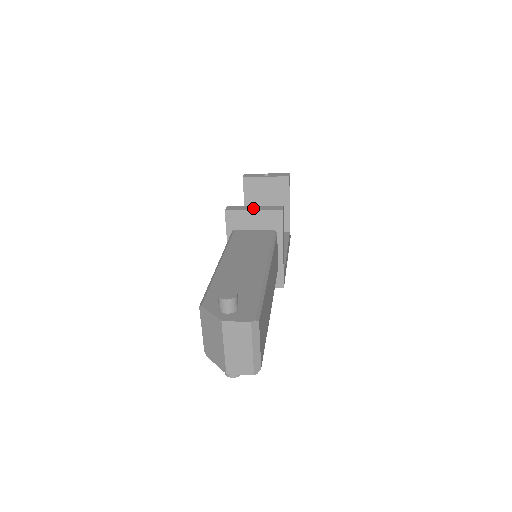
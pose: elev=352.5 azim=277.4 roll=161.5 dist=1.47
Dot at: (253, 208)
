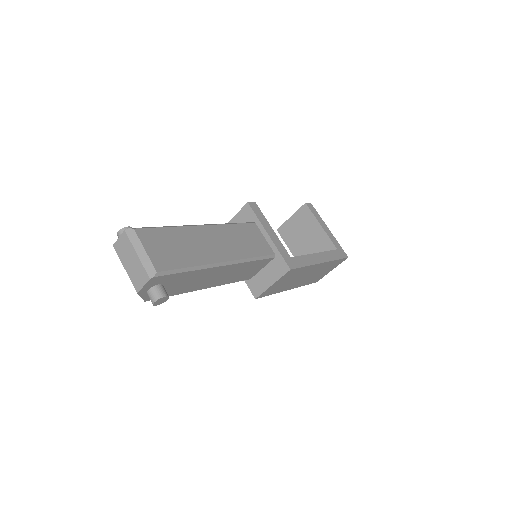
Dot at: occluded
